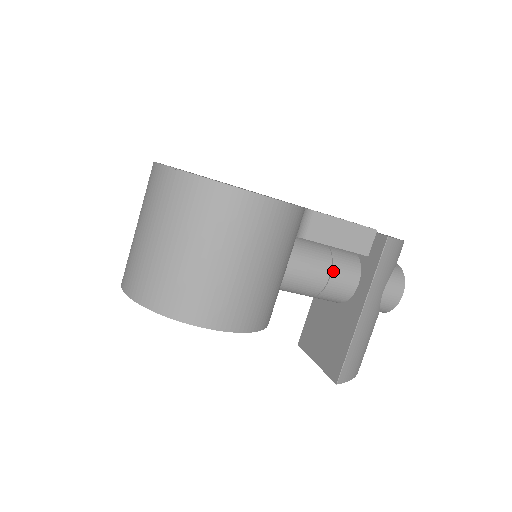
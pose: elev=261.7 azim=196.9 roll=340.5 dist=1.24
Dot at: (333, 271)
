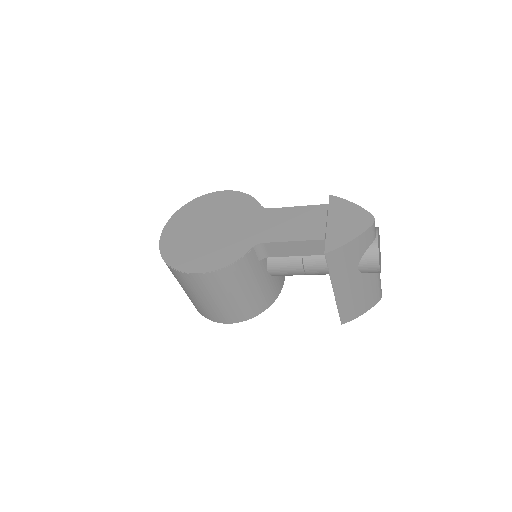
Dot at: (305, 267)
